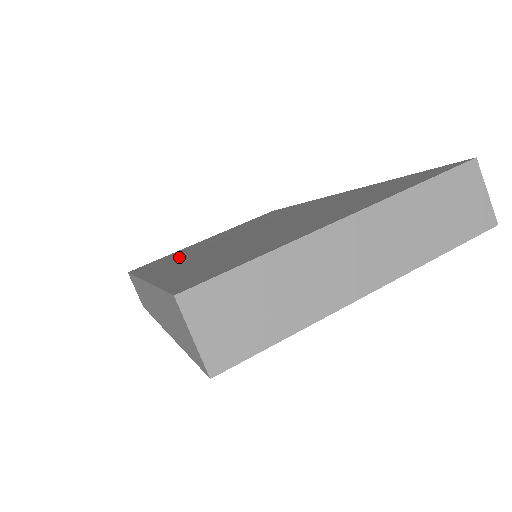
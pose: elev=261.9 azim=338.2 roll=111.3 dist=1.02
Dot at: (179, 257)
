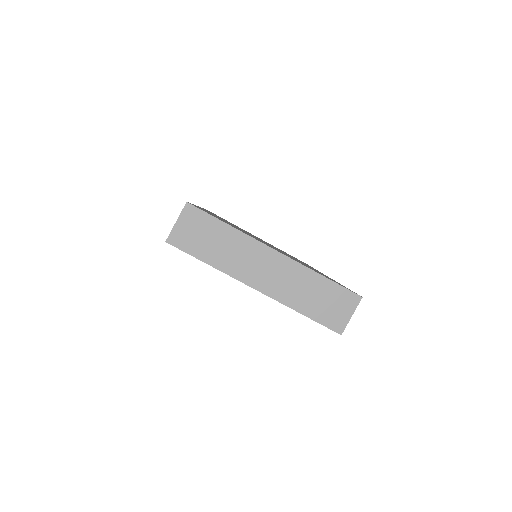
Dot at: occluded
